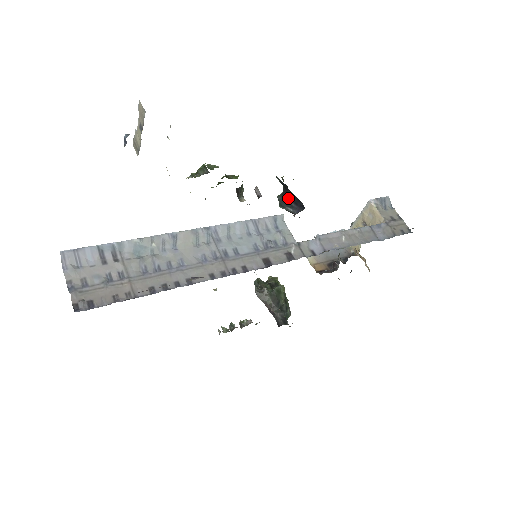
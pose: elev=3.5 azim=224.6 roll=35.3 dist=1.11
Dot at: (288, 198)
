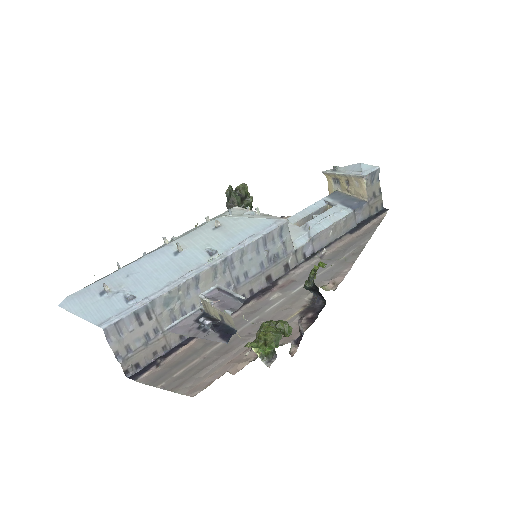
Dot at: (315, 290)
